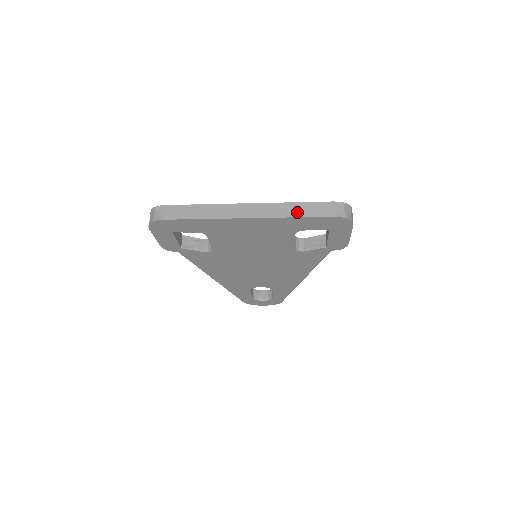
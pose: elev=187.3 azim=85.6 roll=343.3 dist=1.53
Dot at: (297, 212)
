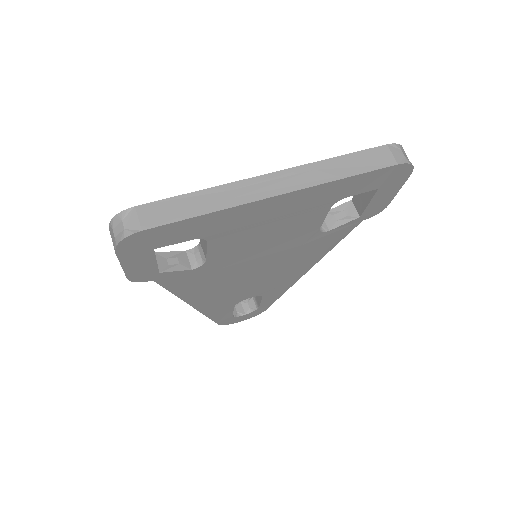
Dot at: (346, 170)
